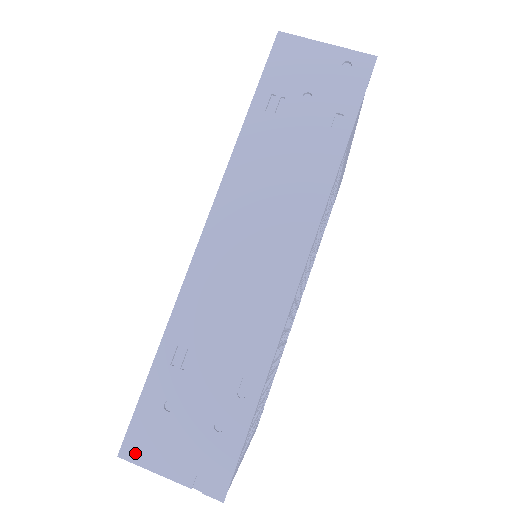
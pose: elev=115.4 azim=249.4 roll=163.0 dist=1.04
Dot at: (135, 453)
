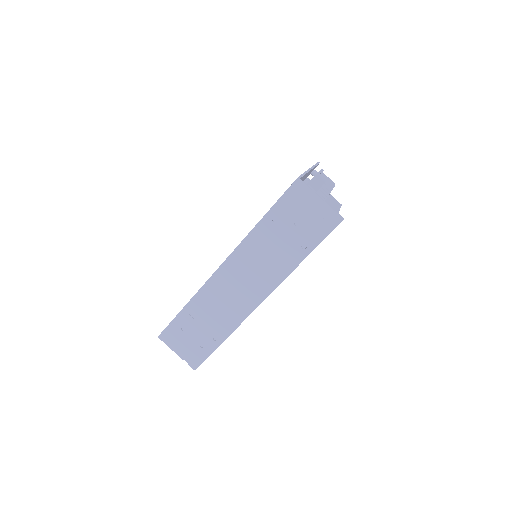
Dot at: (165, 339)
